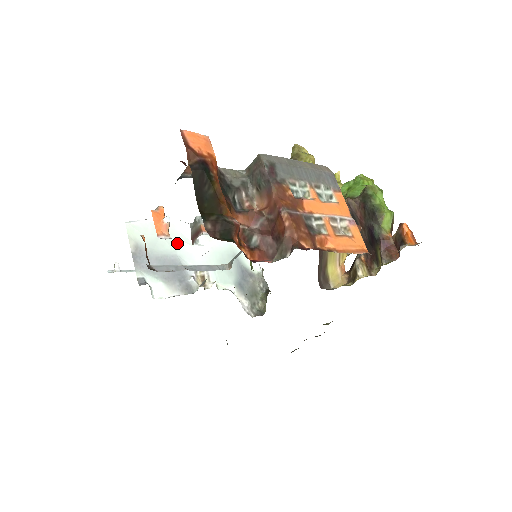
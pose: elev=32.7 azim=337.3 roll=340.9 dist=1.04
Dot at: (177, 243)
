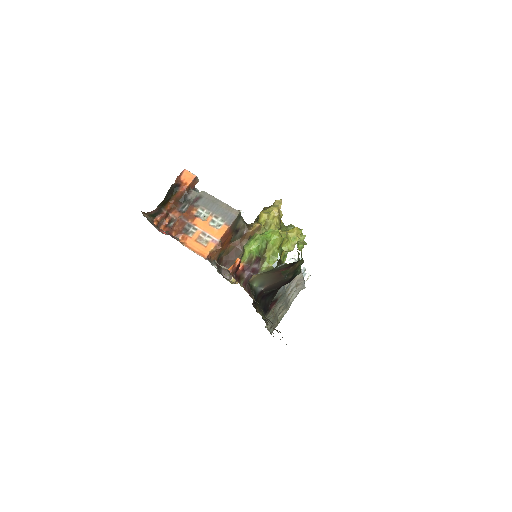
Dot at: occluded
